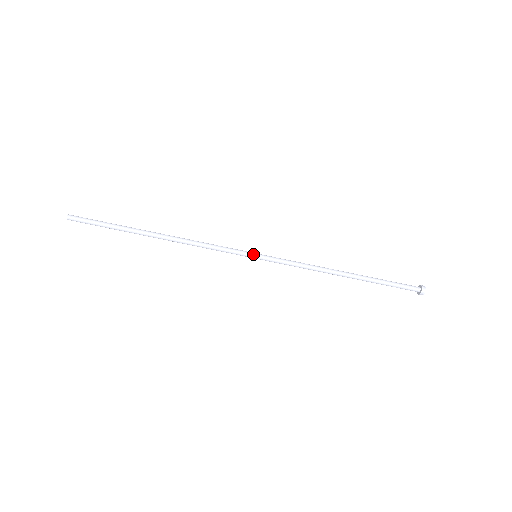
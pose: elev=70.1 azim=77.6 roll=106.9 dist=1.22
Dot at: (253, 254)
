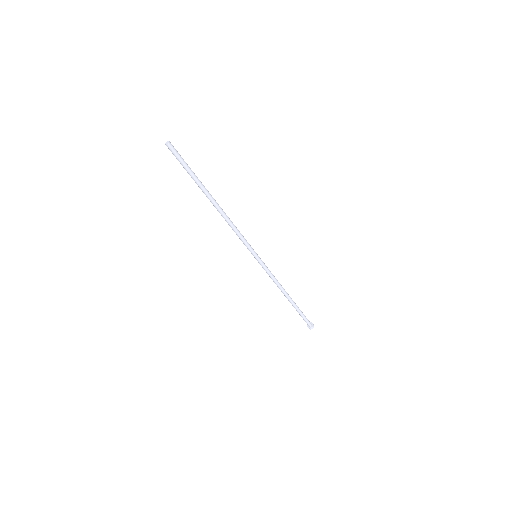
Dot at: (256, 255)
